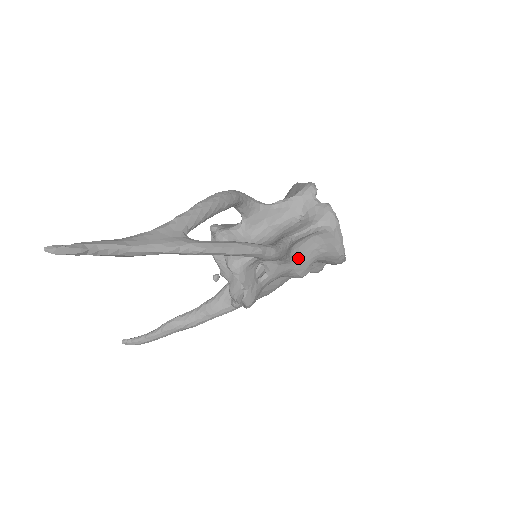
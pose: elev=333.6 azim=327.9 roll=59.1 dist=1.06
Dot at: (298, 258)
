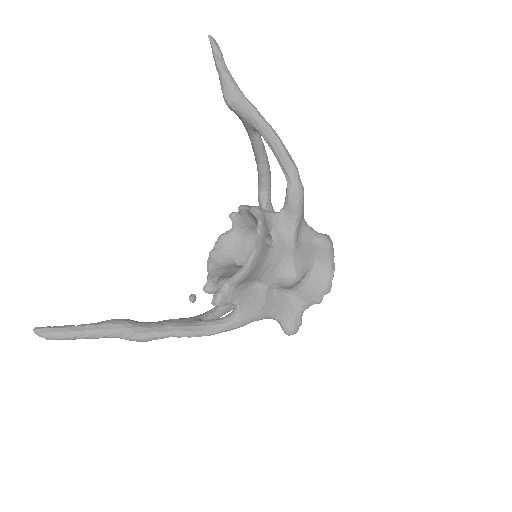
Dot at: (299, 251)
